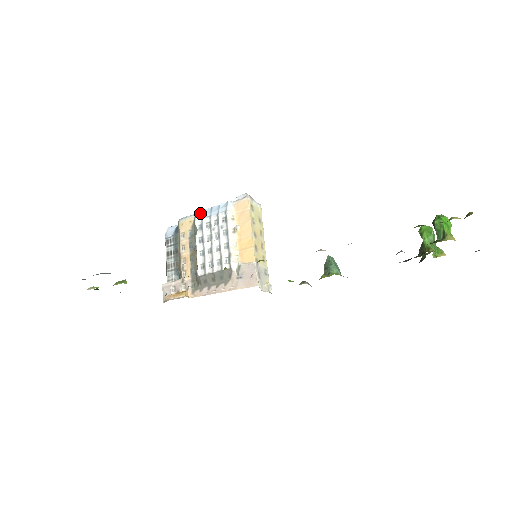
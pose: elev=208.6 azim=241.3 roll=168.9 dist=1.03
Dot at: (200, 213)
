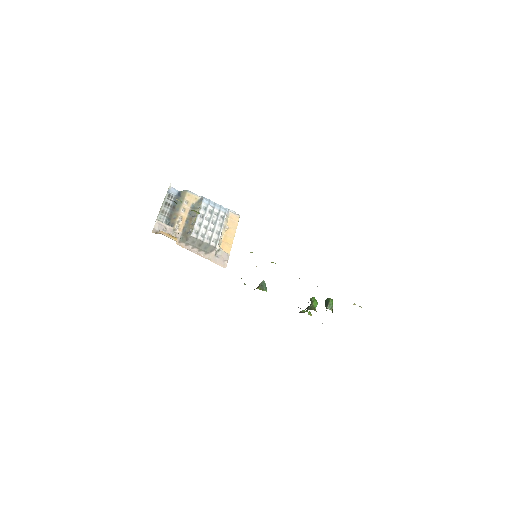
Dot at: (207, 200)
